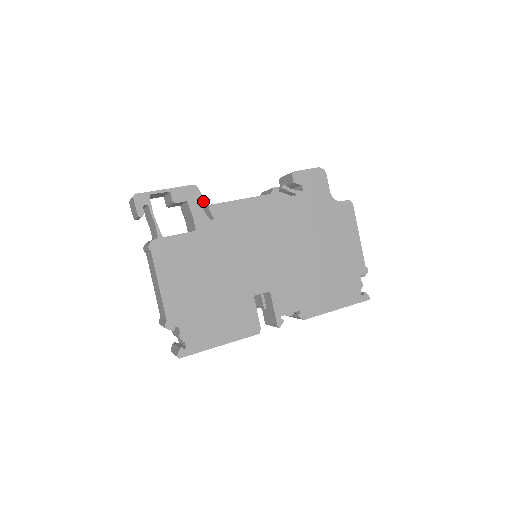
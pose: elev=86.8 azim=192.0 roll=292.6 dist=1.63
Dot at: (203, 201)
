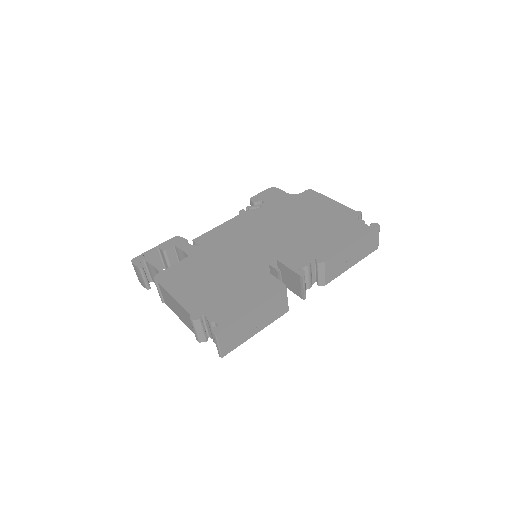
Dot at: (187, 240)
